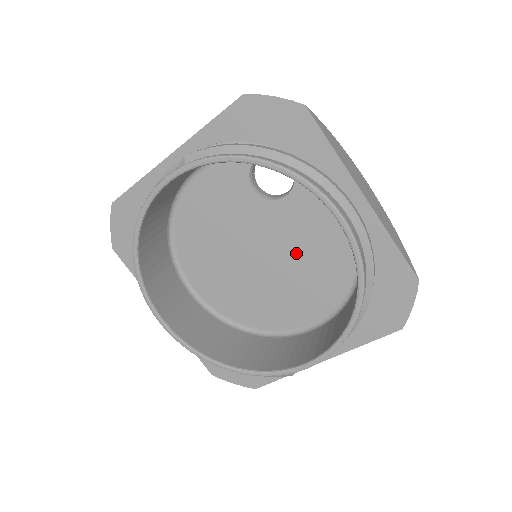
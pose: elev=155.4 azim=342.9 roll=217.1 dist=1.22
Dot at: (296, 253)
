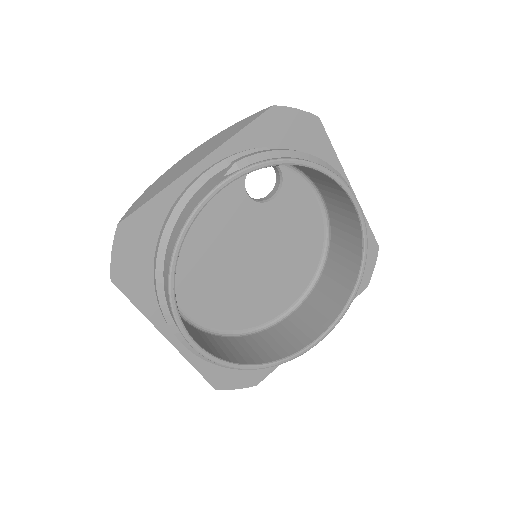
Dot at: (279, 248)
